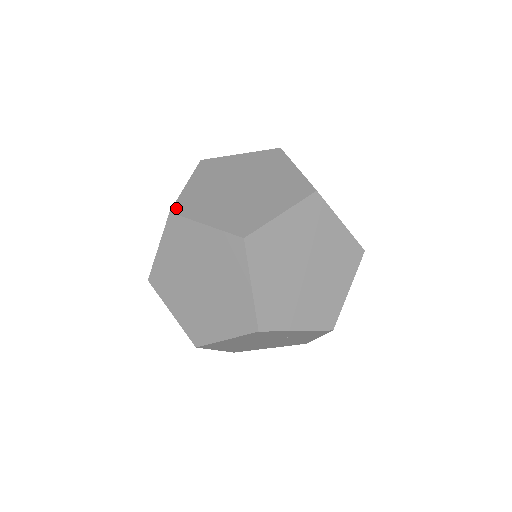
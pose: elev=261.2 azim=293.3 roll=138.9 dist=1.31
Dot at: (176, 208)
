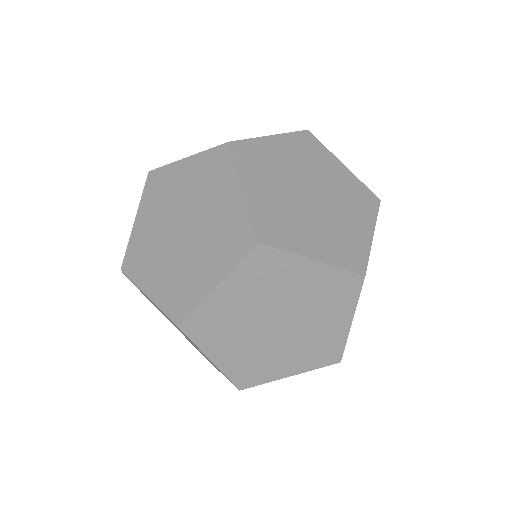
Dot at: (238, 145)
